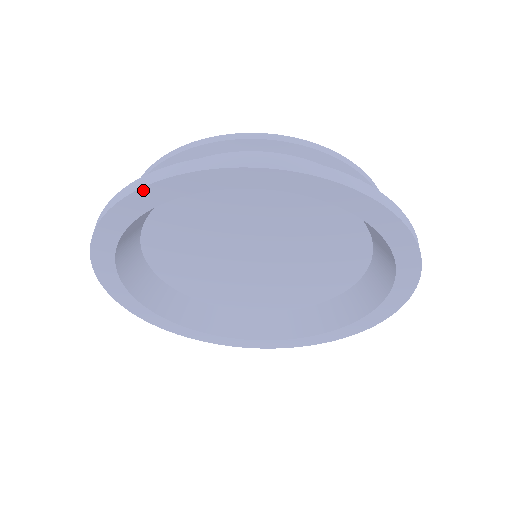
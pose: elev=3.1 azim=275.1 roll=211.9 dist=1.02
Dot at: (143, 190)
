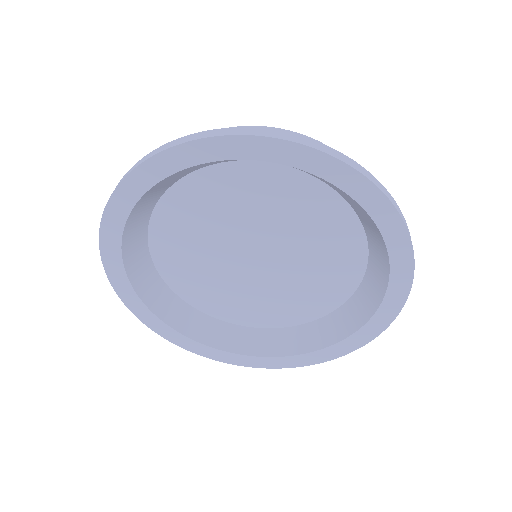
Dot at: (235, 138)
